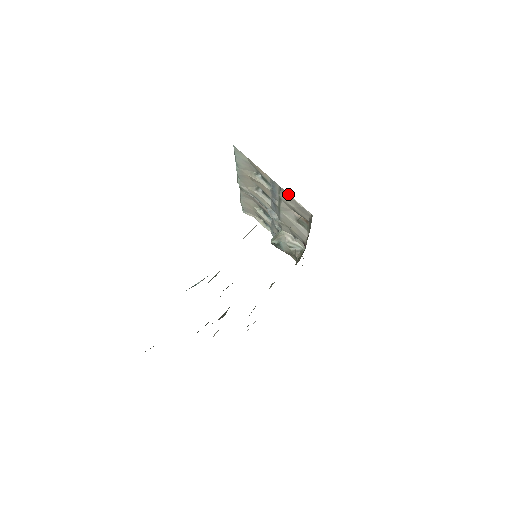
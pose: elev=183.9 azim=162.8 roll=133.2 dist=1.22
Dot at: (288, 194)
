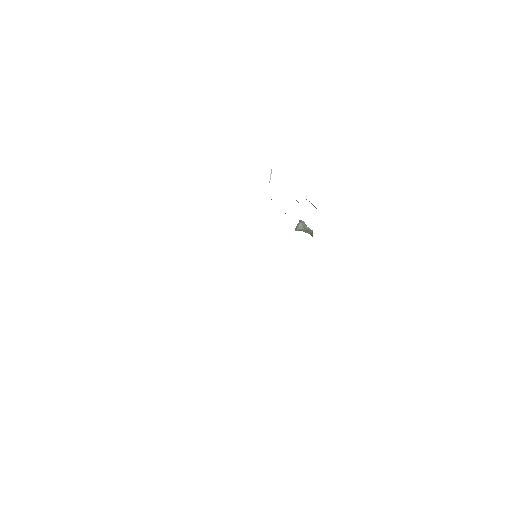
Dot at: occluded
